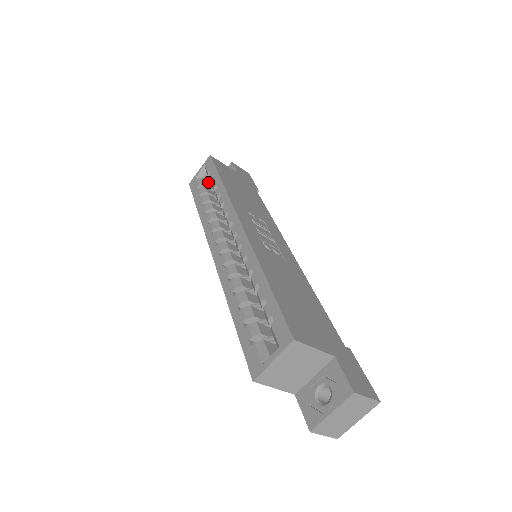
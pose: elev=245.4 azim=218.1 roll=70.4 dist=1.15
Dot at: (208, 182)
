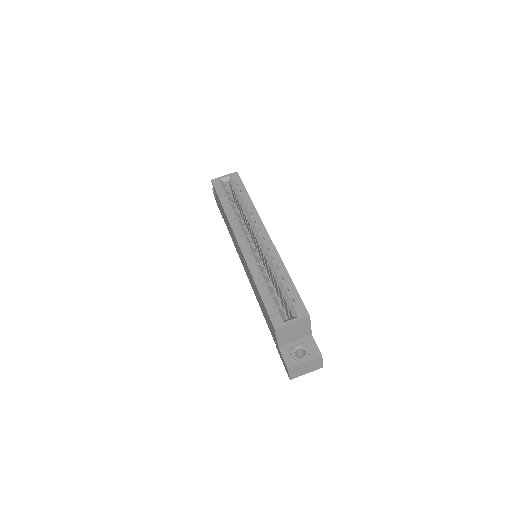
Dot at: occluded
